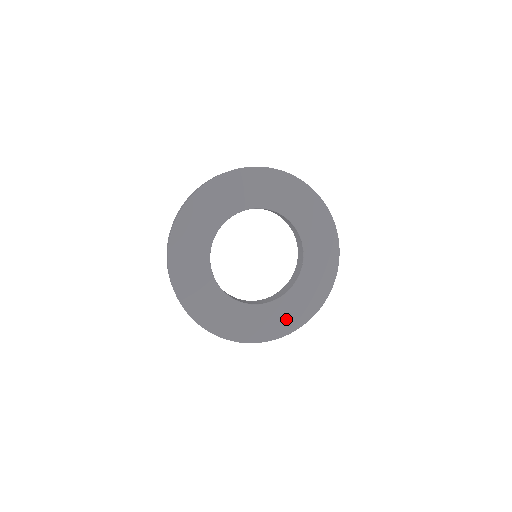
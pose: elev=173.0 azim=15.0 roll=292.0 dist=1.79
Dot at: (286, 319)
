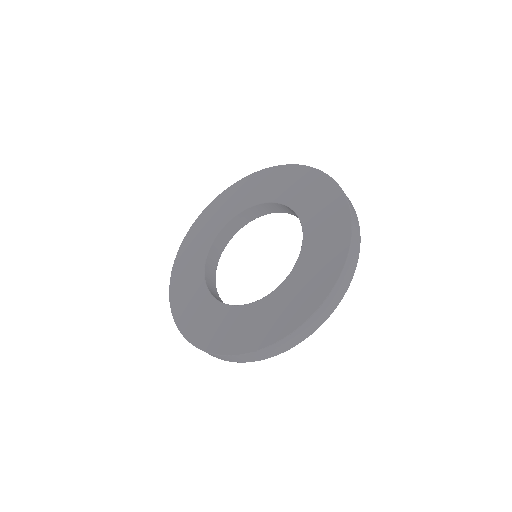
Dot at: (207, 329)
